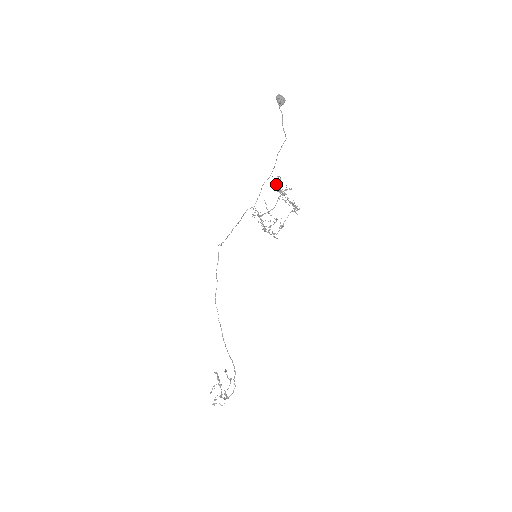
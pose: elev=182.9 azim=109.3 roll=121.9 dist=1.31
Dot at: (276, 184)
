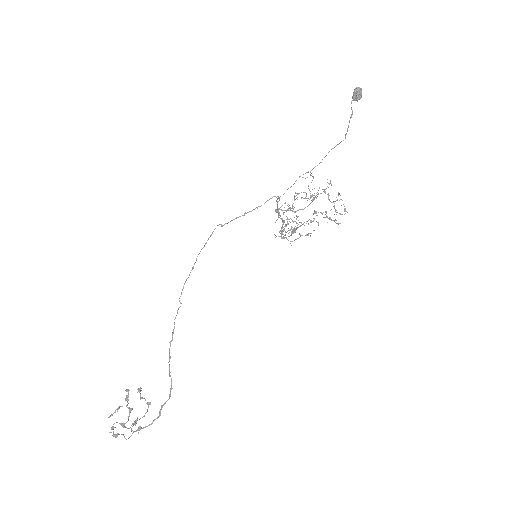
Dot at: (329, 184)
